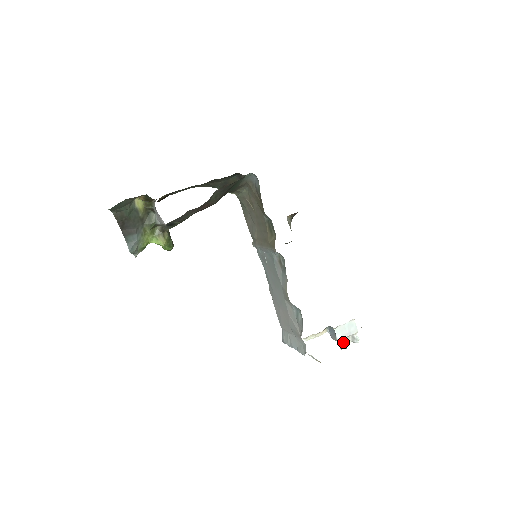
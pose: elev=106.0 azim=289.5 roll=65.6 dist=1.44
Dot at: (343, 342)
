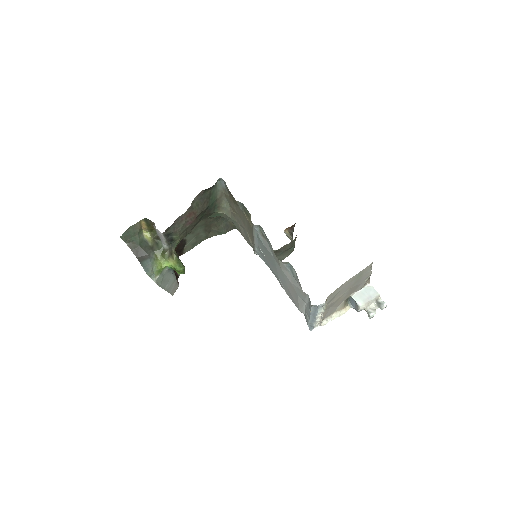
Dot at: (369, 310)
